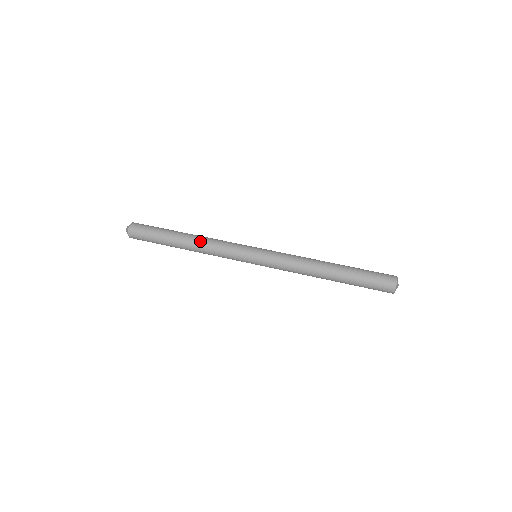
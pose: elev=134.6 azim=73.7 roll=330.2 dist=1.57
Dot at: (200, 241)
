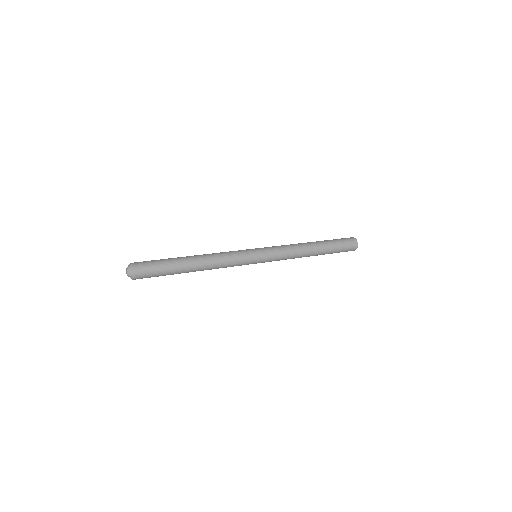
Dot at: (208, 256)
